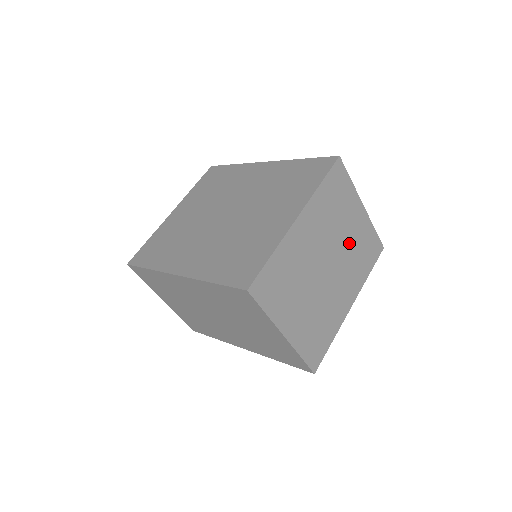
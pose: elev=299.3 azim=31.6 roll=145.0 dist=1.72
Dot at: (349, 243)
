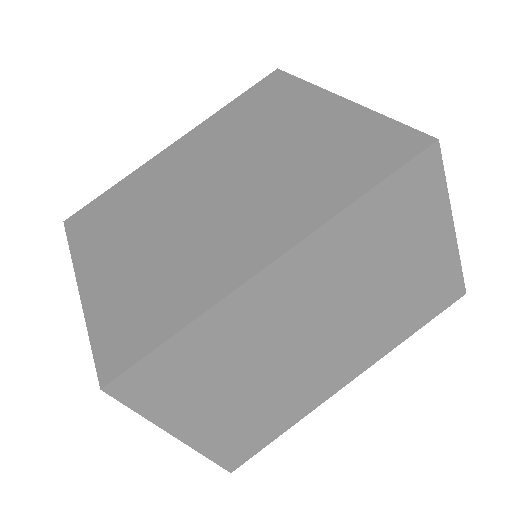
Dot at: occluded
